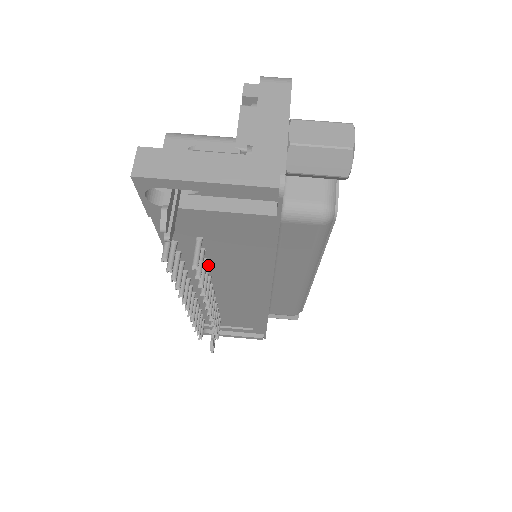
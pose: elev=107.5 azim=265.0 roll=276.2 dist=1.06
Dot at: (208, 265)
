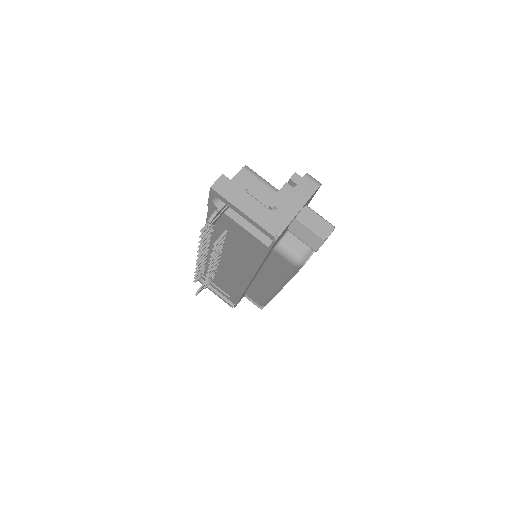
Dot at: (224, 246)
